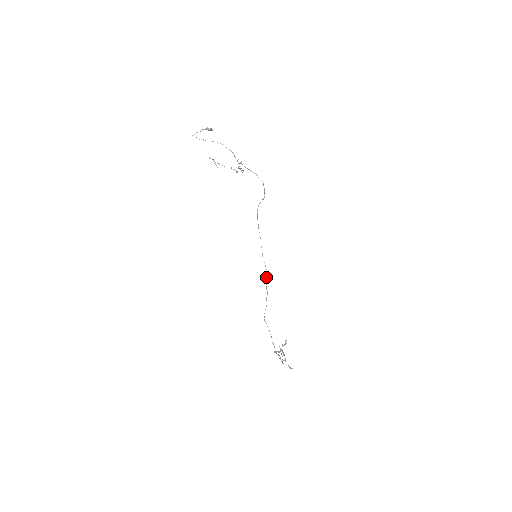
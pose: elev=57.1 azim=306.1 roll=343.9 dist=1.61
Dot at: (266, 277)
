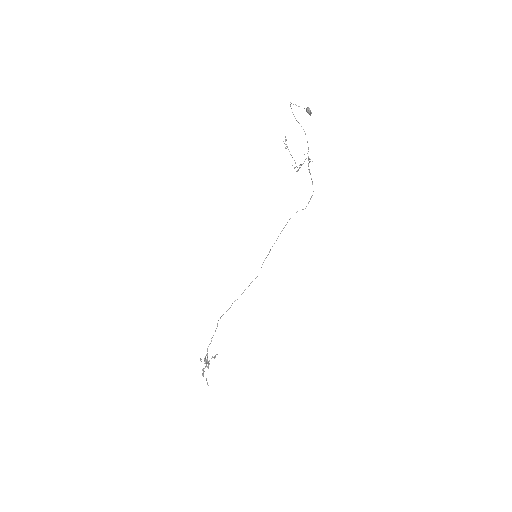
Dot at: (251, 282)
